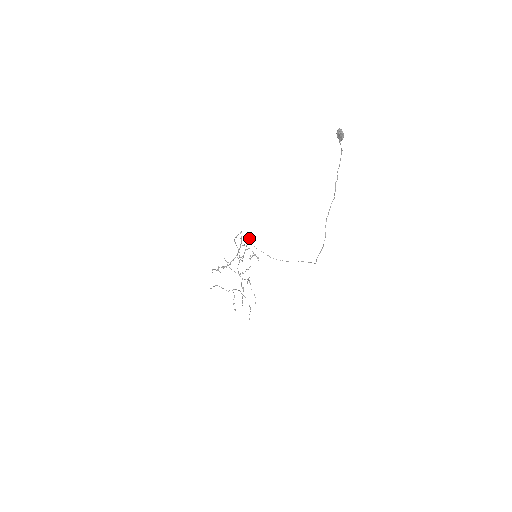
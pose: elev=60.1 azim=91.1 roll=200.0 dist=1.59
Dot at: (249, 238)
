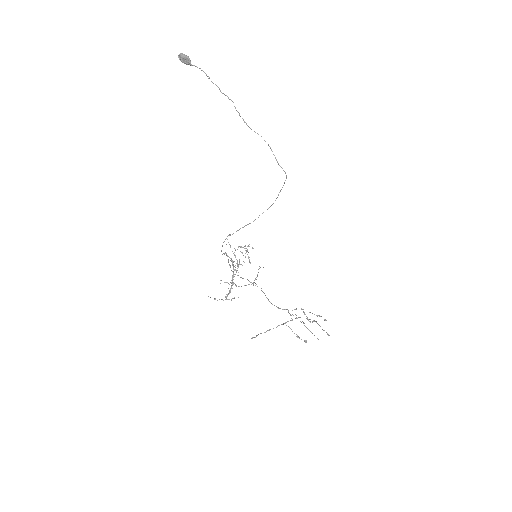
Dot at: occluded
